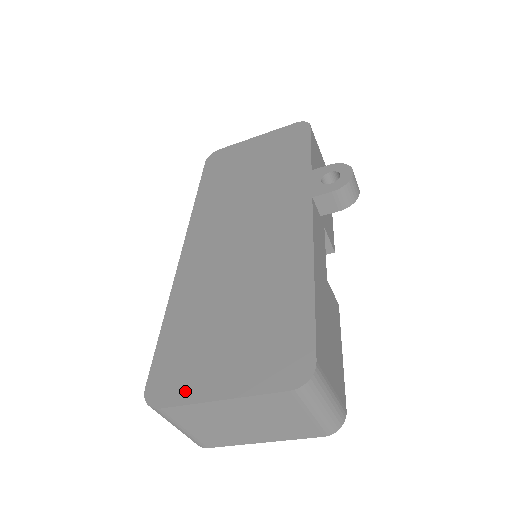
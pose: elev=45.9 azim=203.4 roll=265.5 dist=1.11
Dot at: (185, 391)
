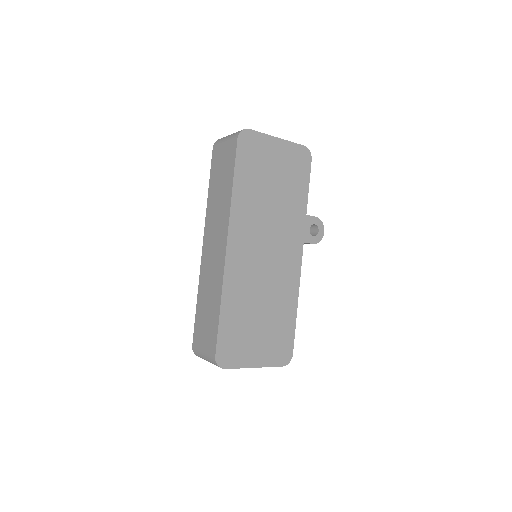
Dot at: (238, 361)
